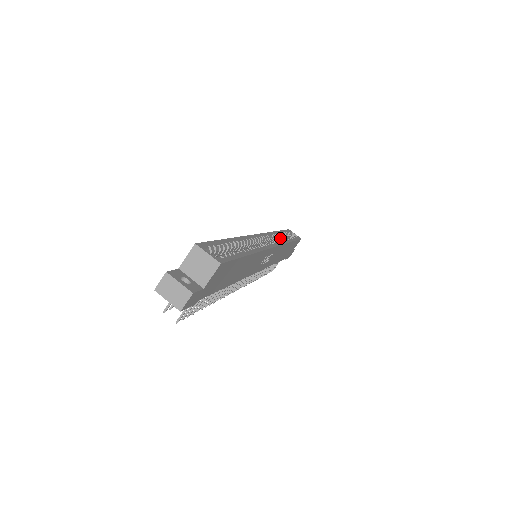
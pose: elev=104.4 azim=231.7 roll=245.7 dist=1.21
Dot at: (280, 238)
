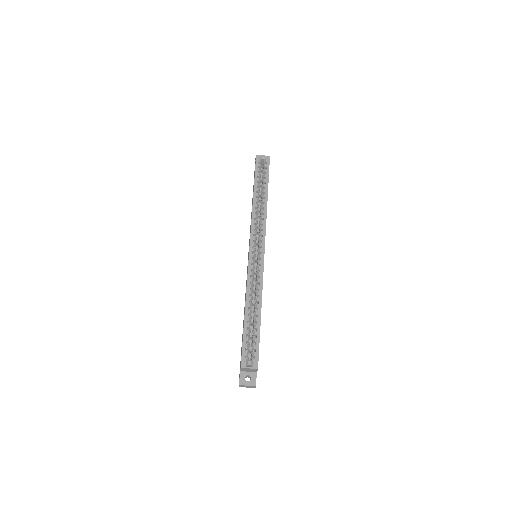
Dot at: (258, 198)
